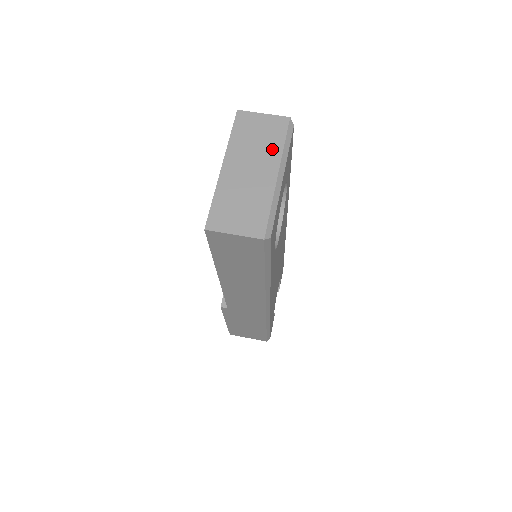
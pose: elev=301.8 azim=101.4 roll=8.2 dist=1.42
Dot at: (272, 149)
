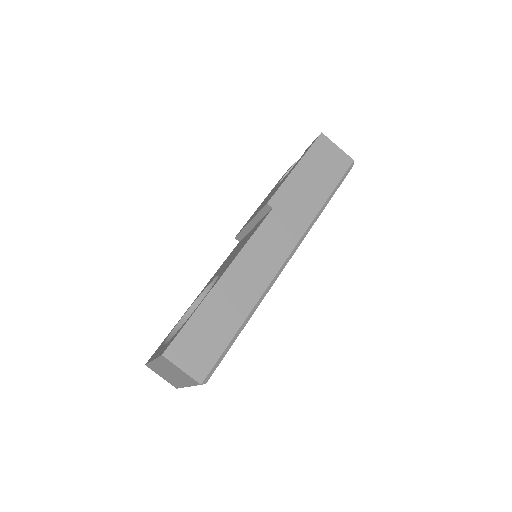
Dot at: (185, 381)
